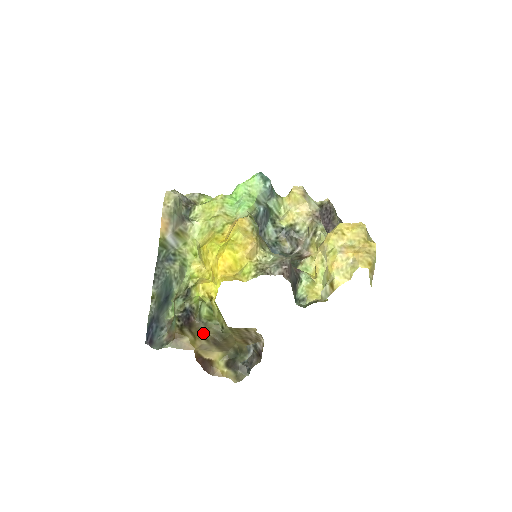
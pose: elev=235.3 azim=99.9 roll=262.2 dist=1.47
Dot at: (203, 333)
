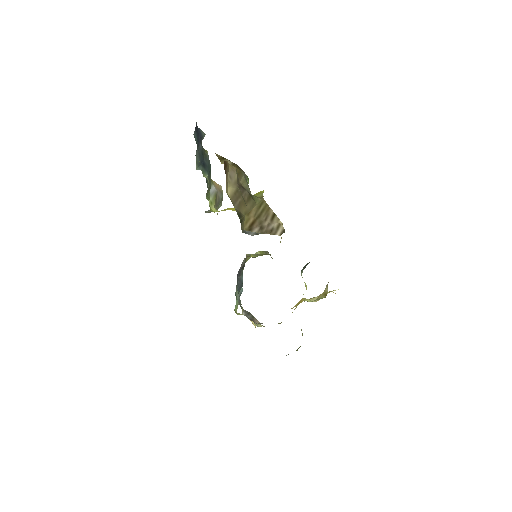
Dot at: (239, 176)
